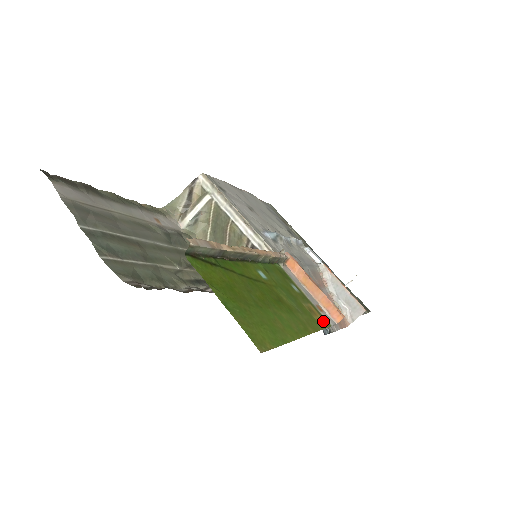
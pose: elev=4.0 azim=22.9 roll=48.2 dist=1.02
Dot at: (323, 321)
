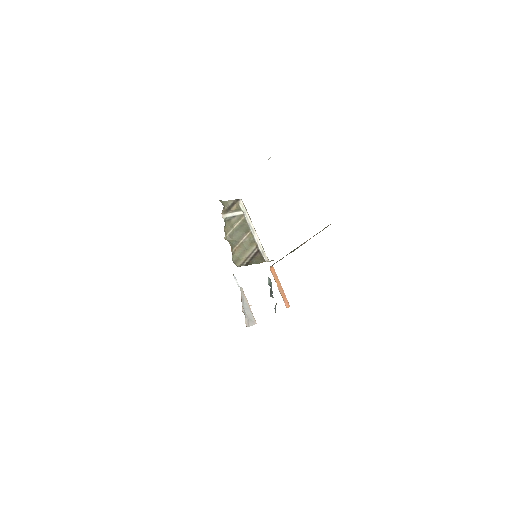
Dot at: occluded
